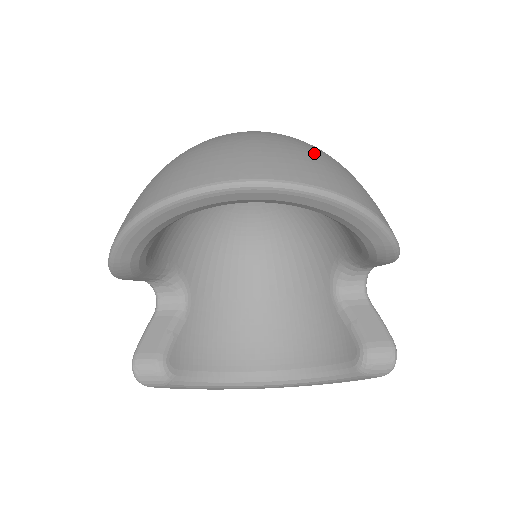
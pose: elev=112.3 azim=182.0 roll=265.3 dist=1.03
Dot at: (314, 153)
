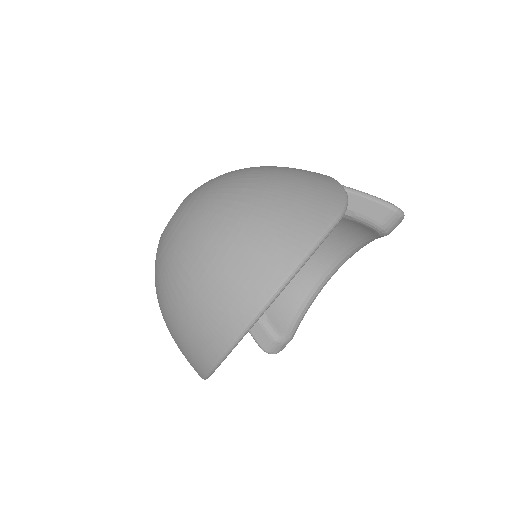
Dot at: (235, 246)
